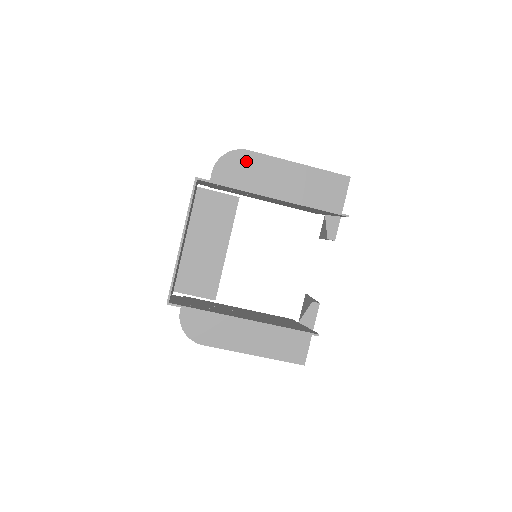
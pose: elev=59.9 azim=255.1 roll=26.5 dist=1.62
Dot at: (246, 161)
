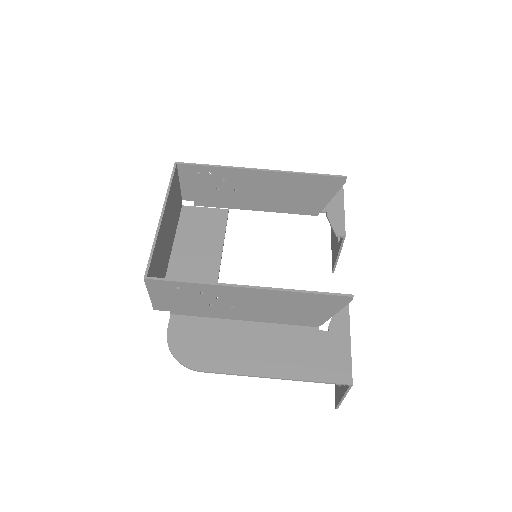
Dot at: occluded
